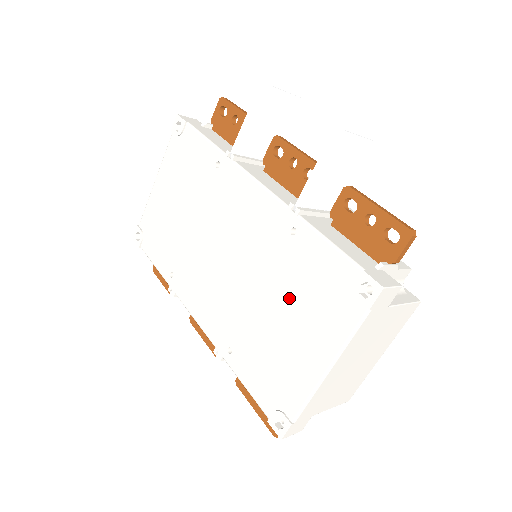
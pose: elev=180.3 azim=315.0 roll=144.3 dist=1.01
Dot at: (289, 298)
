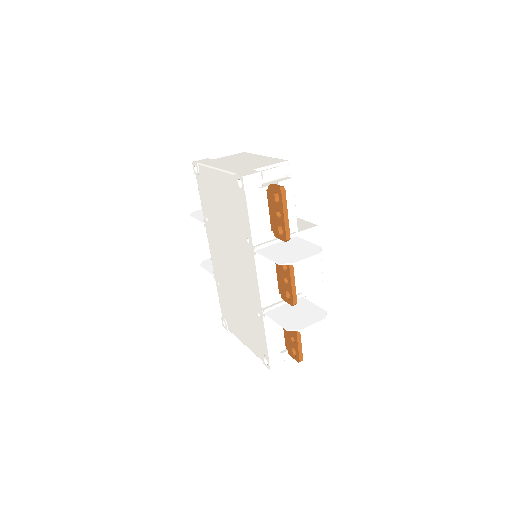
Dot at: (246, 319)
